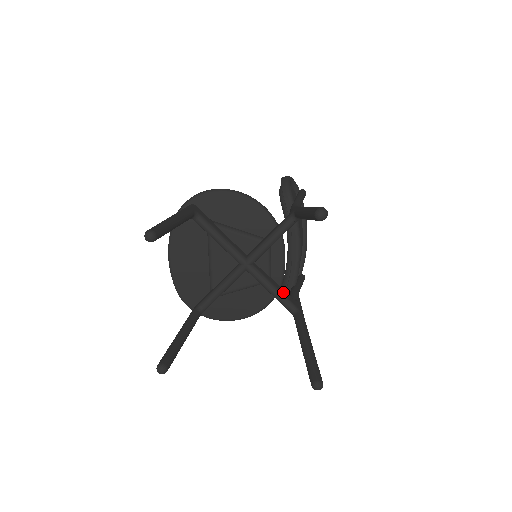
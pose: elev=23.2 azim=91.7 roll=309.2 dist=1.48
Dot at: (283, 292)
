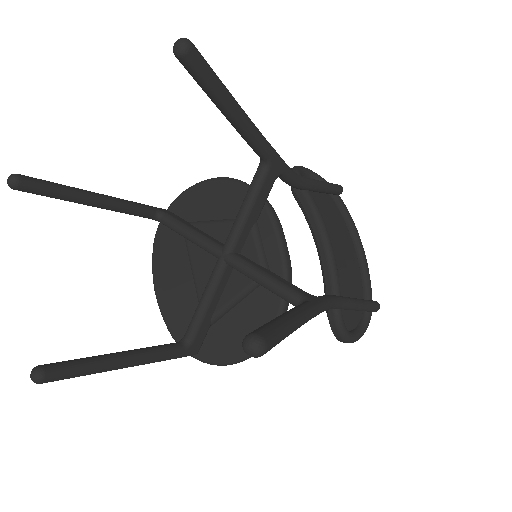
Dot at: (283, 281)
